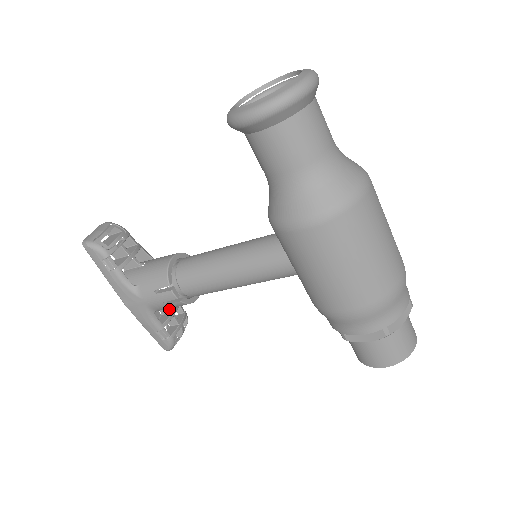
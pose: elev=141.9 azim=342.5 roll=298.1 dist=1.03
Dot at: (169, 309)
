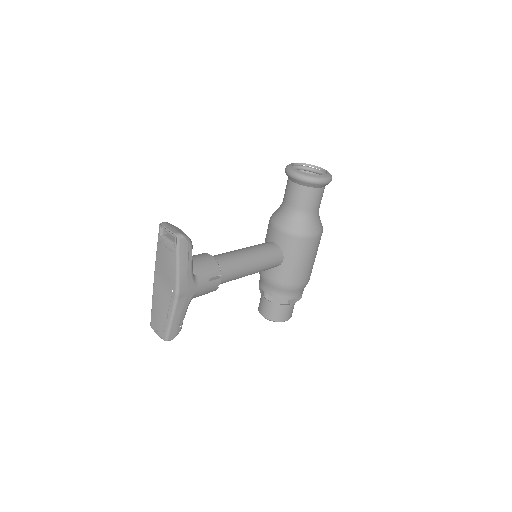
Dot at: occluded
